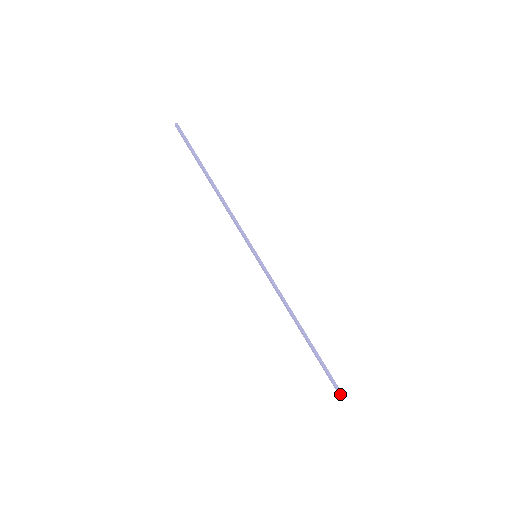
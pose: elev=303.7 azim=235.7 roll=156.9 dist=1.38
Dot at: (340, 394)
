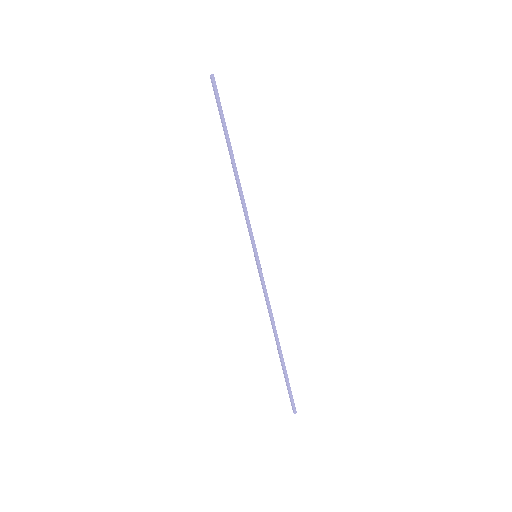
Dot at: (294, 410)
